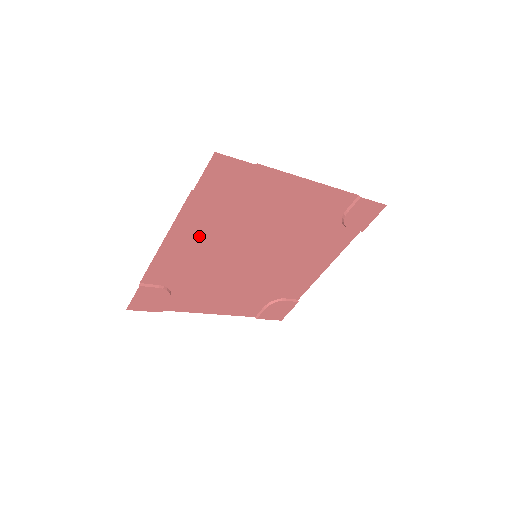
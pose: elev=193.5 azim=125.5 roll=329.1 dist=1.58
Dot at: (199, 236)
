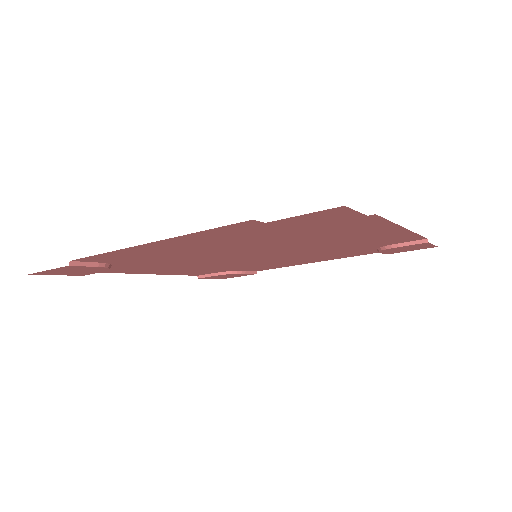
Dot at: (205, 243)
